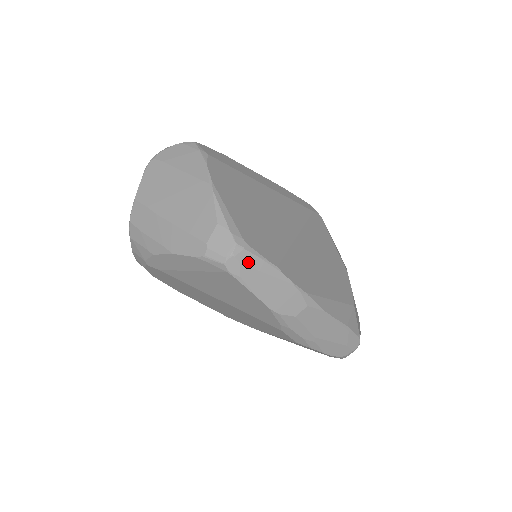
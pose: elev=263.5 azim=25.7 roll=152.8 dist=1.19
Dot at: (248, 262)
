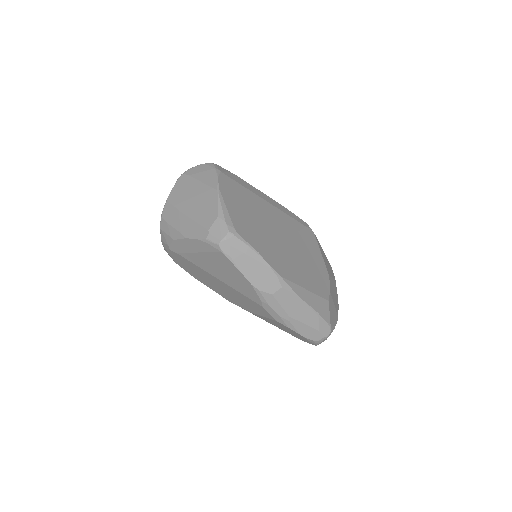
Dot at: (236, 246)
